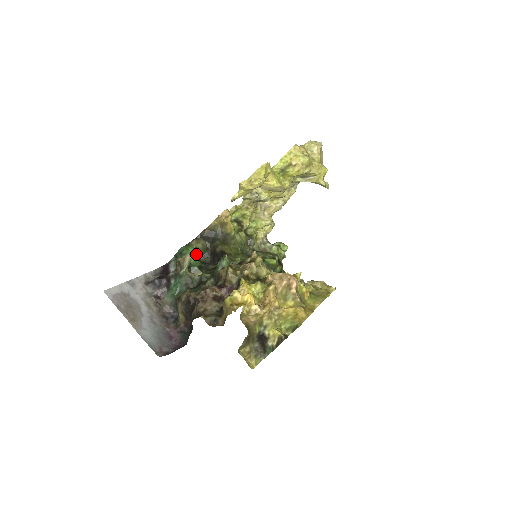
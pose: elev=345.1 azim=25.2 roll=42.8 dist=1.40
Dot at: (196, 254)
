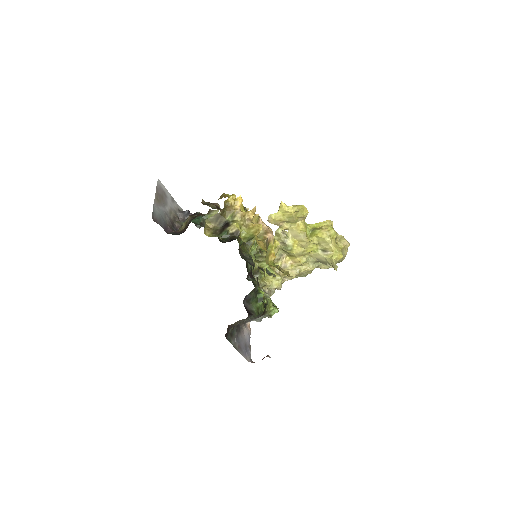
Dot at: occluded
